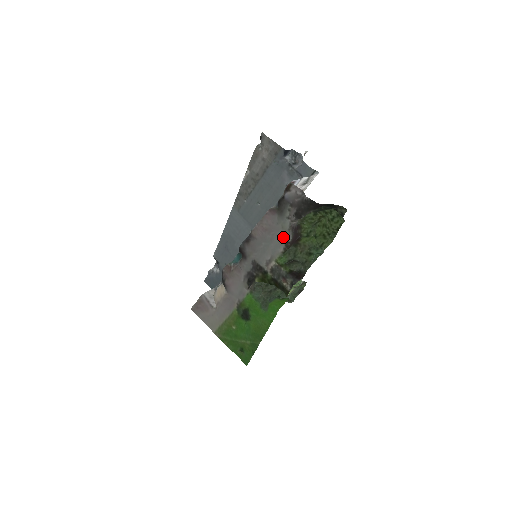
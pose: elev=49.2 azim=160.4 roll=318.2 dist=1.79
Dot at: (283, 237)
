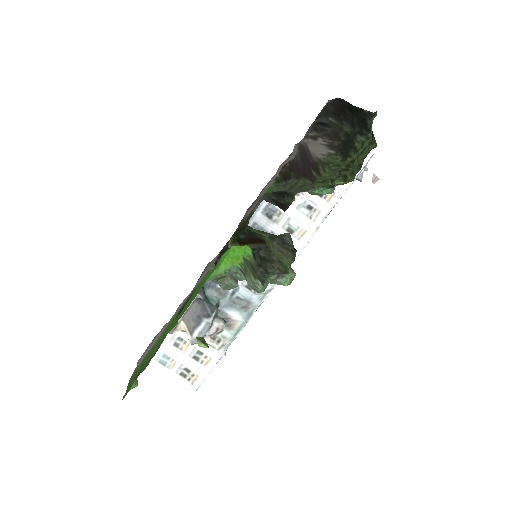
Dot at: occluded
